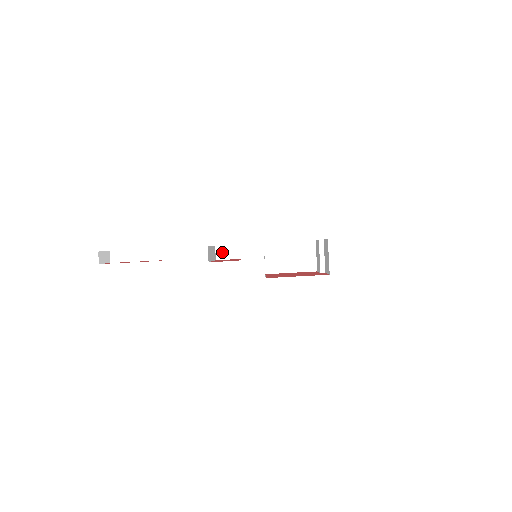
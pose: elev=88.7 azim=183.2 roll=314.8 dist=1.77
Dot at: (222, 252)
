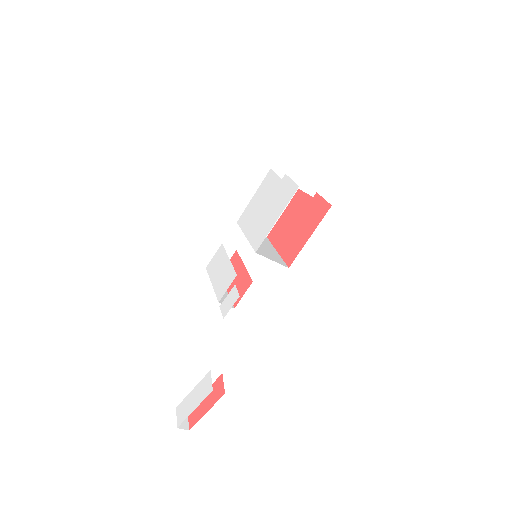
Dot at: occluded
